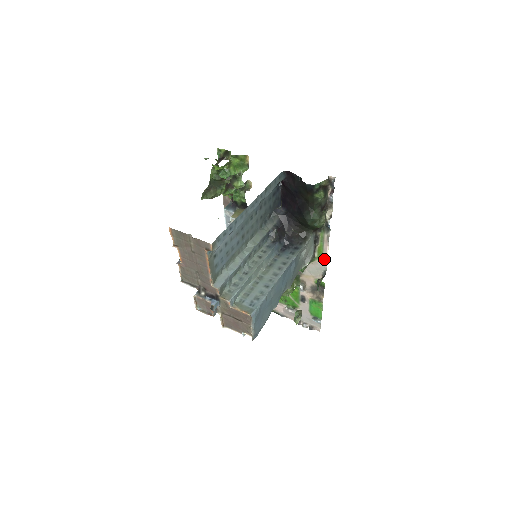
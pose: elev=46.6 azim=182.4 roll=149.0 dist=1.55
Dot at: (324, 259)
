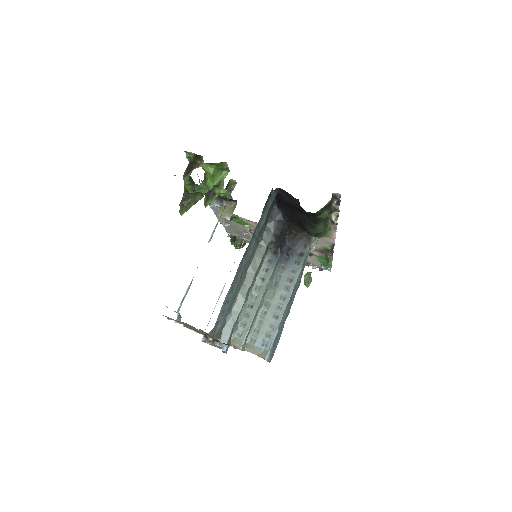
Dot at: (331, 238)
